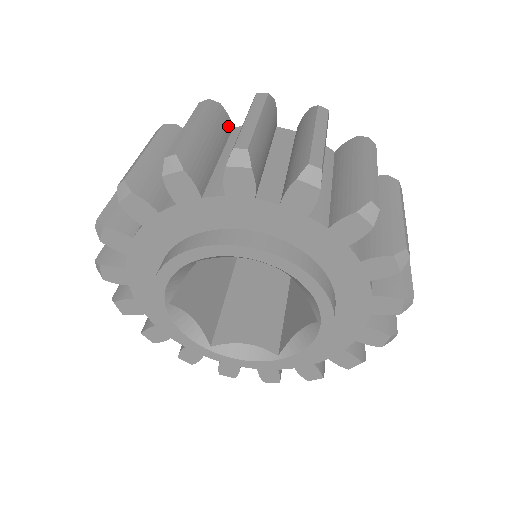
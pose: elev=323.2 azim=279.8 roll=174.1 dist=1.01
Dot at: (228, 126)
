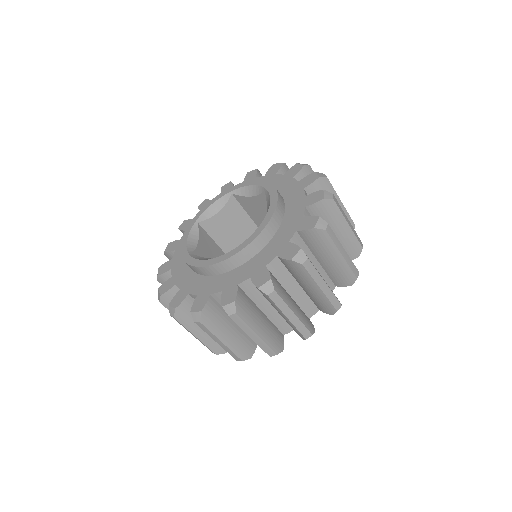
Dot at: occluded
